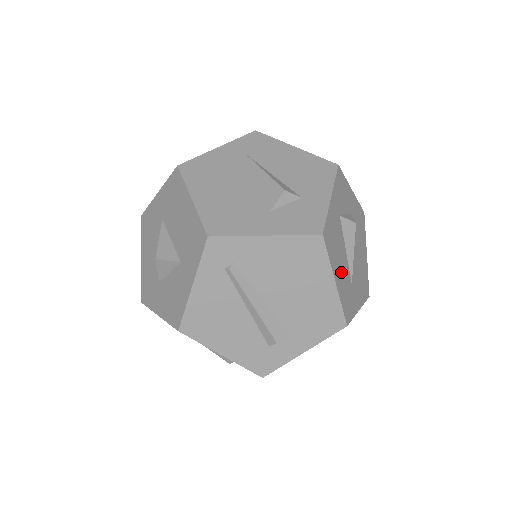
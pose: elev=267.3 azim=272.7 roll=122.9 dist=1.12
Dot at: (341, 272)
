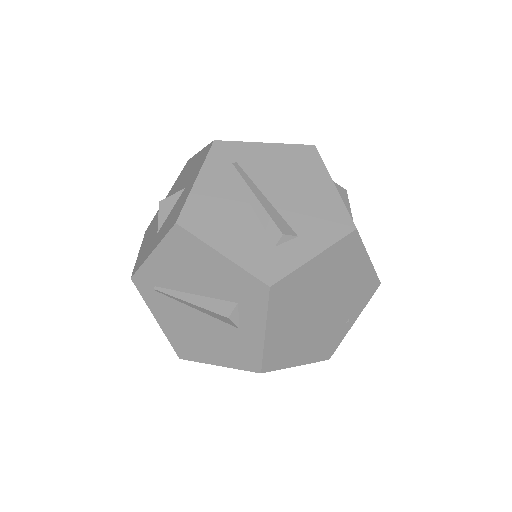
Dot at: occluded
